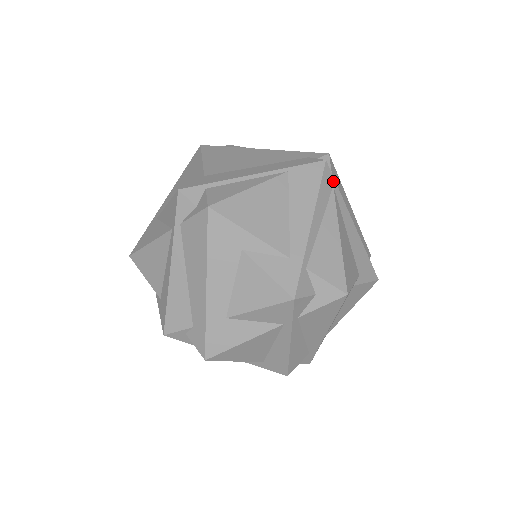
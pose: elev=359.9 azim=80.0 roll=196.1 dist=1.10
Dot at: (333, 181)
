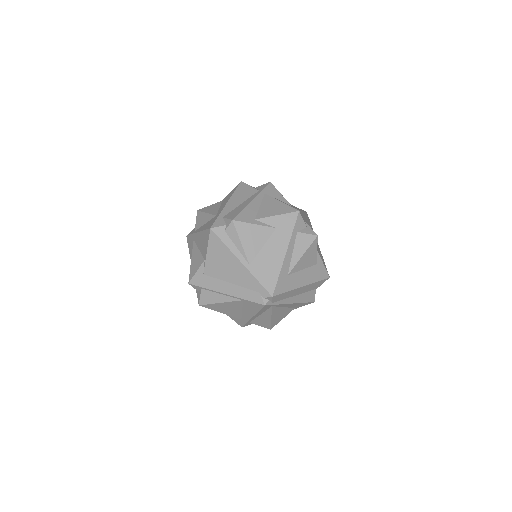
Dot at: (272, 305)
